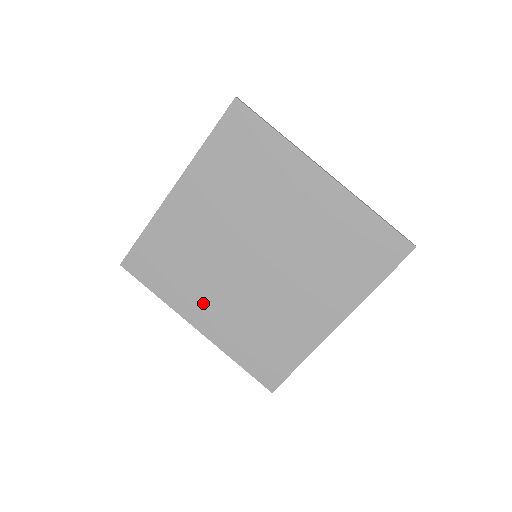
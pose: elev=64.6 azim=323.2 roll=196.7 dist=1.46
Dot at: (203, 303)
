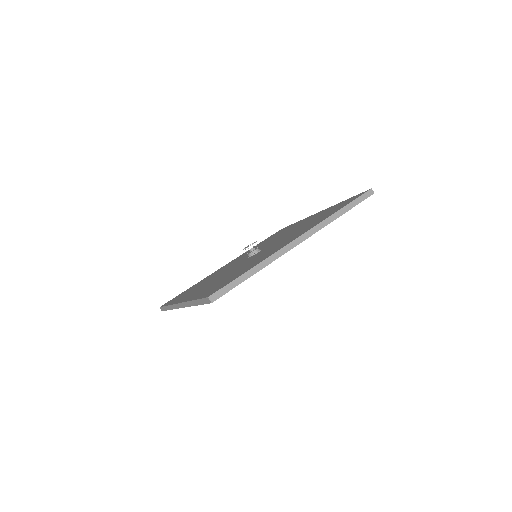
Dot at: occluded
